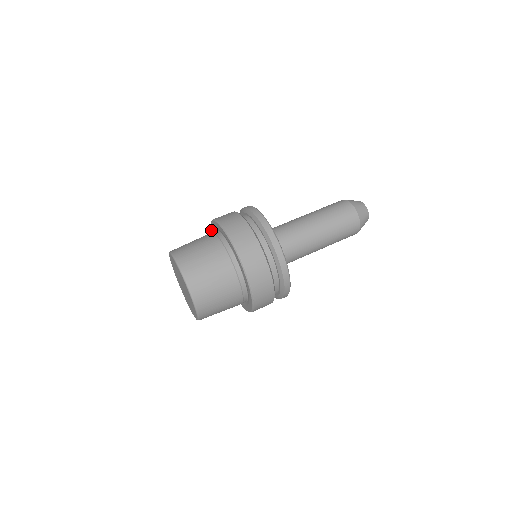
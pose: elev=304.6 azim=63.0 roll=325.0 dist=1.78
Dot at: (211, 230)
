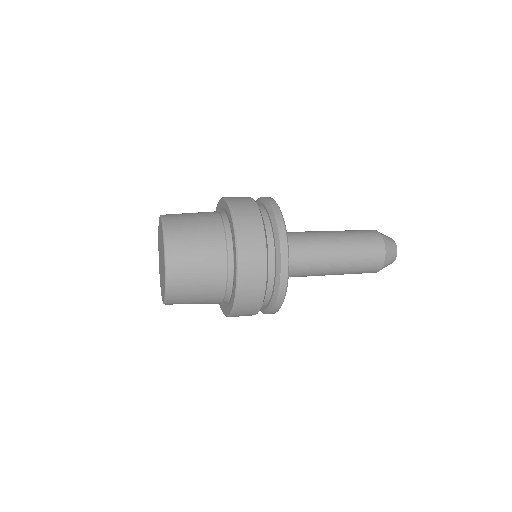
Dot at: occluded
